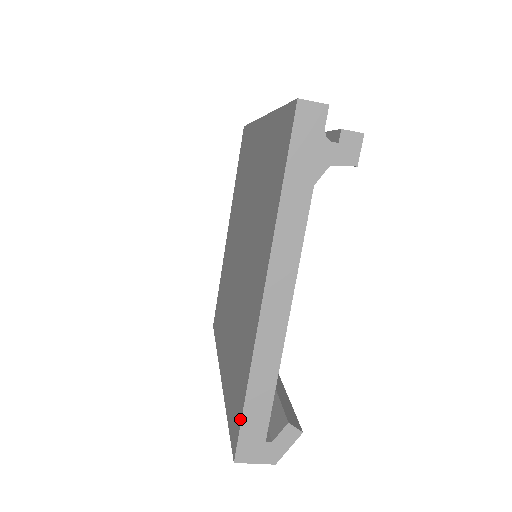
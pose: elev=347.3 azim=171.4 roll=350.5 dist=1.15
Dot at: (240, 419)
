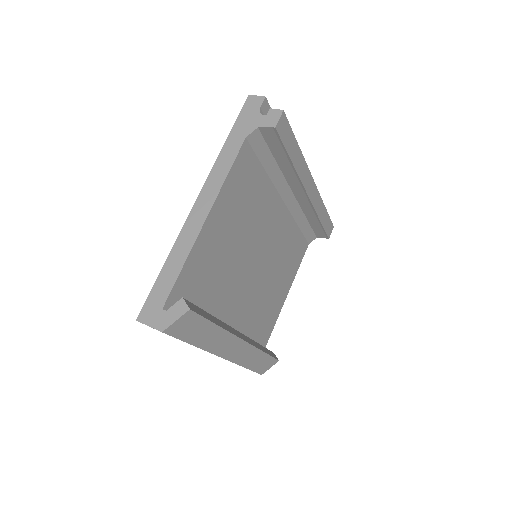
Dot at: (154, 288)
